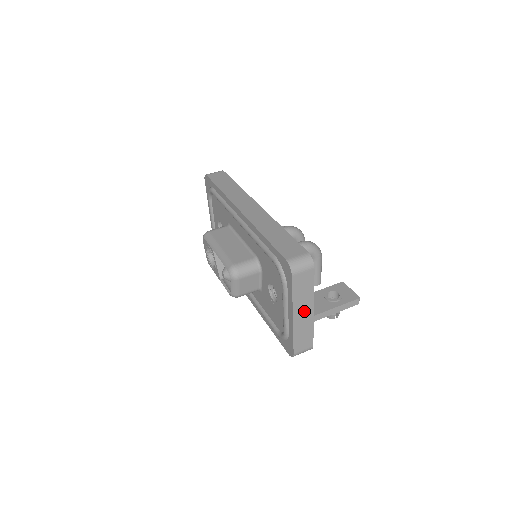
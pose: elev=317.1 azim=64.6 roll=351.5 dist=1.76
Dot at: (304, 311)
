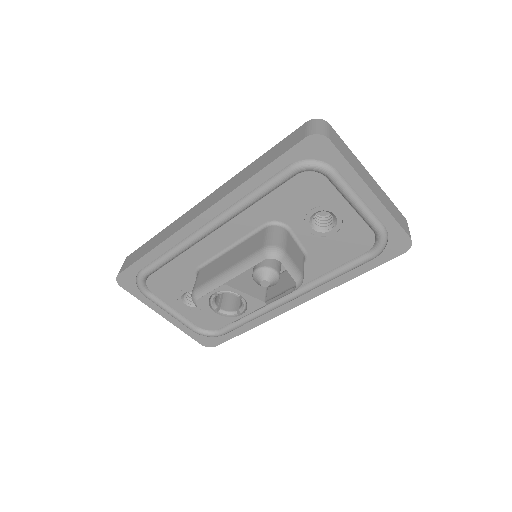
Dot at: (369, 180)
